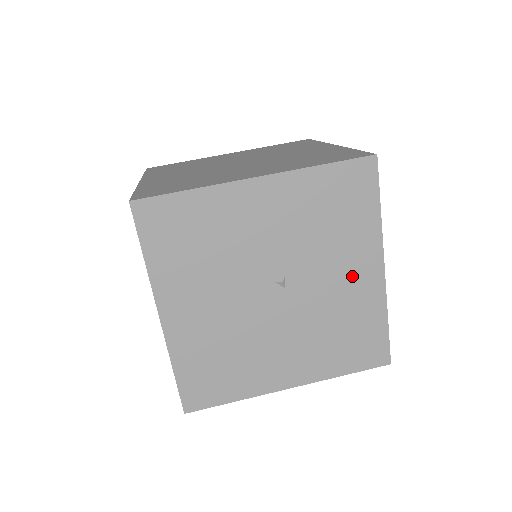
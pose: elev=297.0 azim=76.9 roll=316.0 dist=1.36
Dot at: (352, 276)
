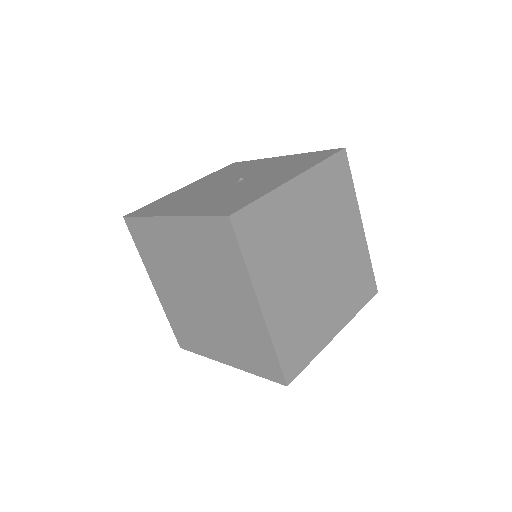
Dot at: (273, 180)
